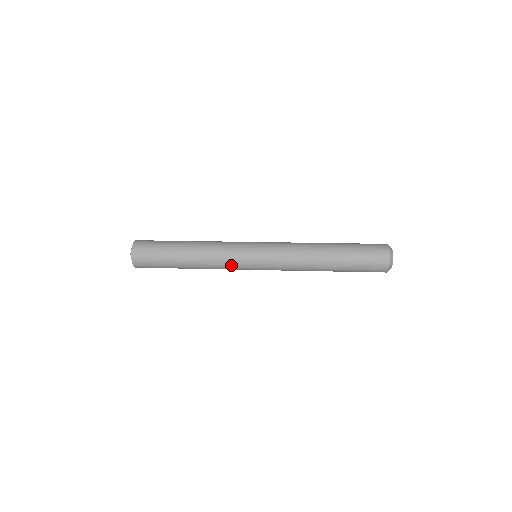
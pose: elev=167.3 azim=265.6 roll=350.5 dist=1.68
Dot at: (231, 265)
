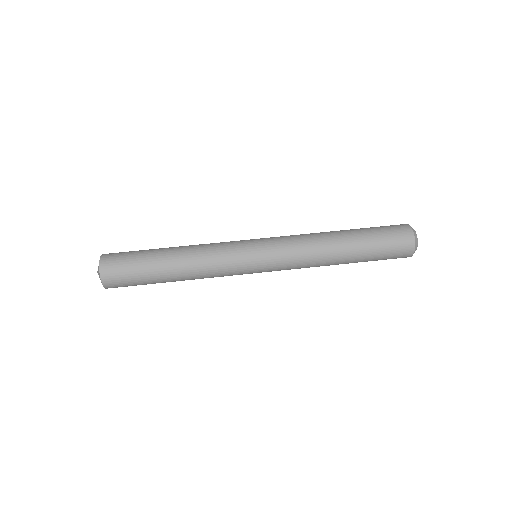
Dot at: (229, 273)
